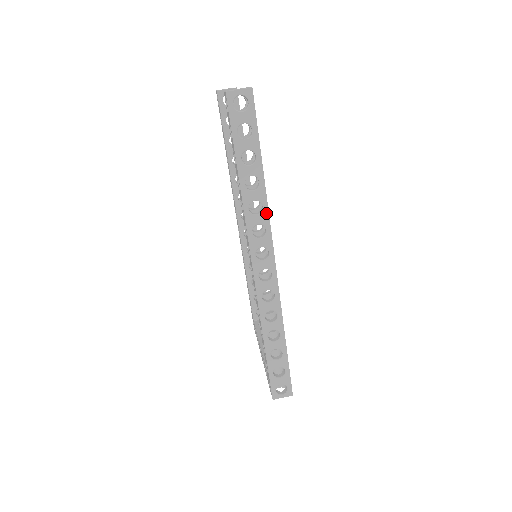
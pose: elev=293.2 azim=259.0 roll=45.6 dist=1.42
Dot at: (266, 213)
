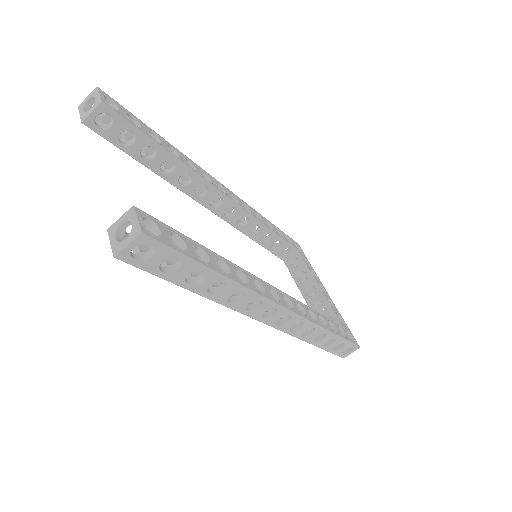
Dot at: (251, 293)
